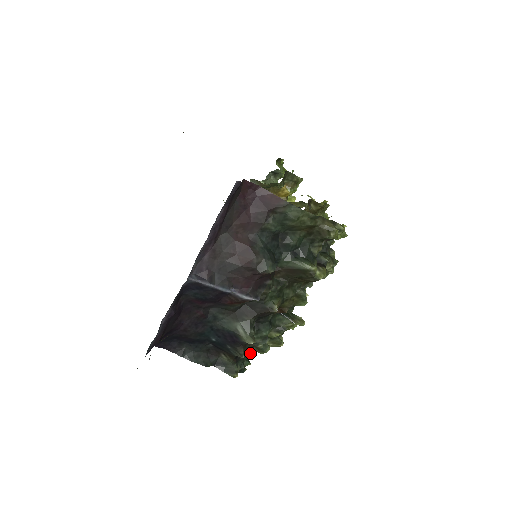
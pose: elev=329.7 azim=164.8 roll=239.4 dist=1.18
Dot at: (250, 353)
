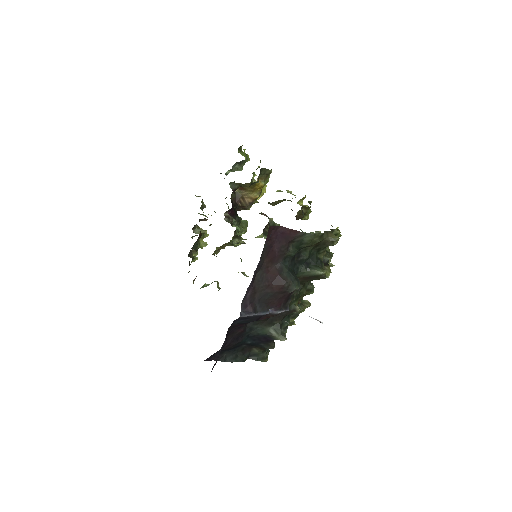
Dot at: occluded
